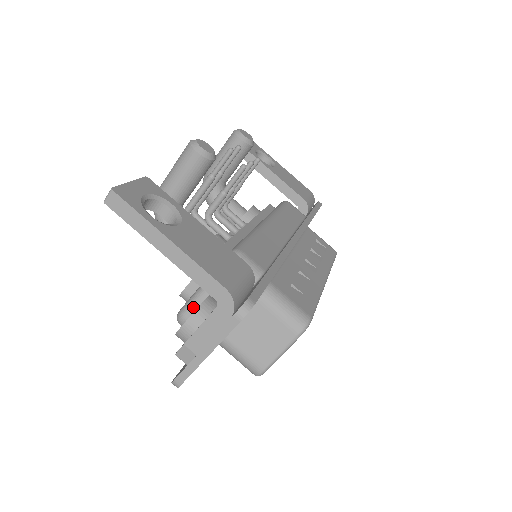
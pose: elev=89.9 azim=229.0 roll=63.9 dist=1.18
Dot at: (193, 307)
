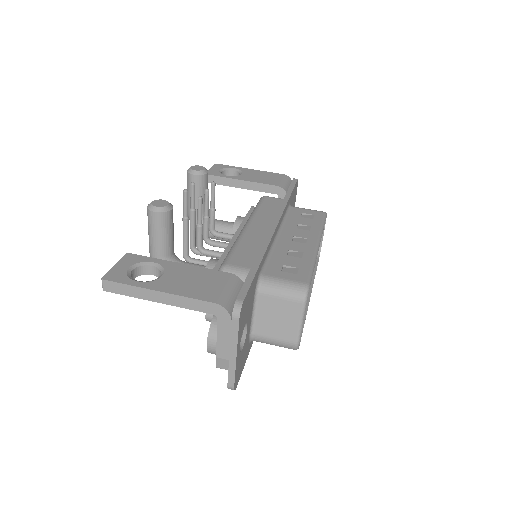
Dot at: occluded
